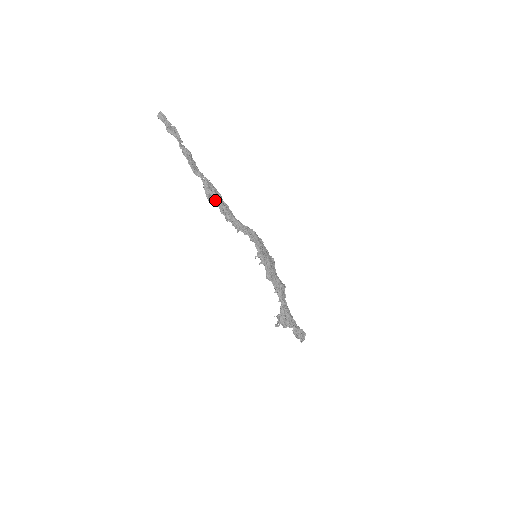
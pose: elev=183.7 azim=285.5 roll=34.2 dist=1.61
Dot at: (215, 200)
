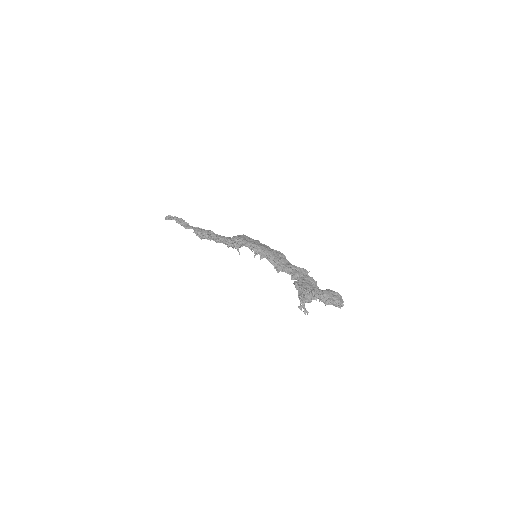
Dot at: (202, 233)
